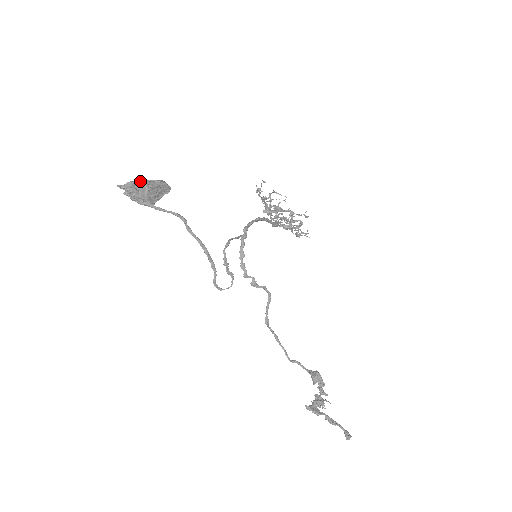
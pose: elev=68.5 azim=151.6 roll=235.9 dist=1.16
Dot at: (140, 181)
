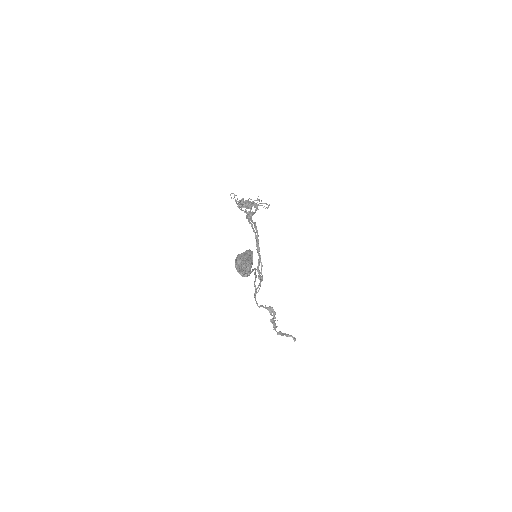
Dot at: (249, 262)
